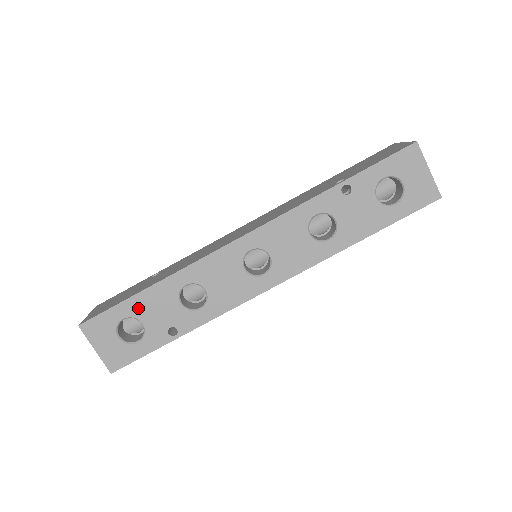
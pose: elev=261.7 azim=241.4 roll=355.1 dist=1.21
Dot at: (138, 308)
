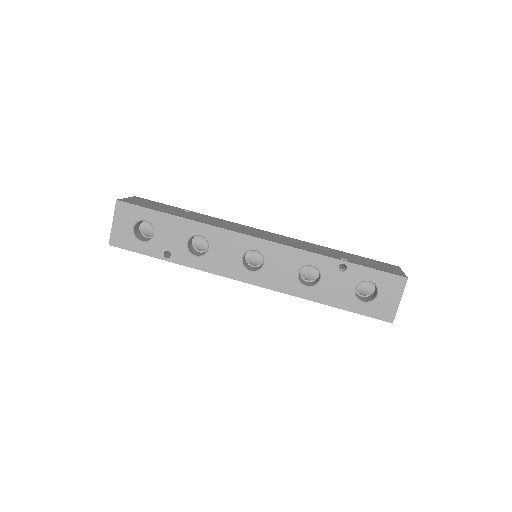
Dot at: (160, 222)
